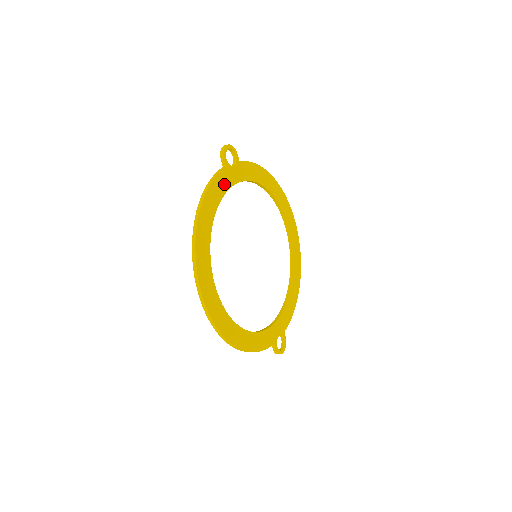
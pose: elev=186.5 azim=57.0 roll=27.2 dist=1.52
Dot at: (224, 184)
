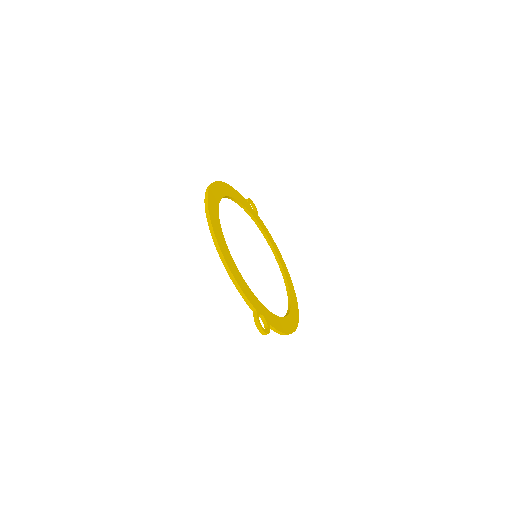
Dot at: (244, 203)
